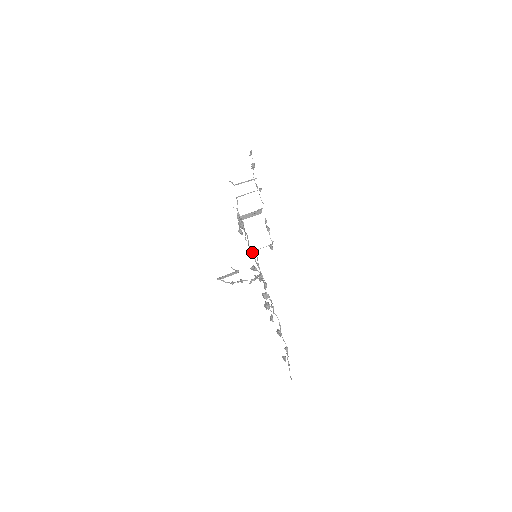
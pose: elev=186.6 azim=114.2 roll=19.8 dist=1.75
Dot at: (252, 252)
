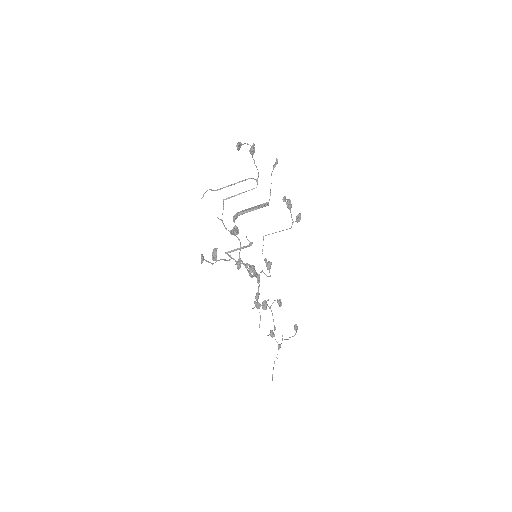
Dot at: (243, 263)
